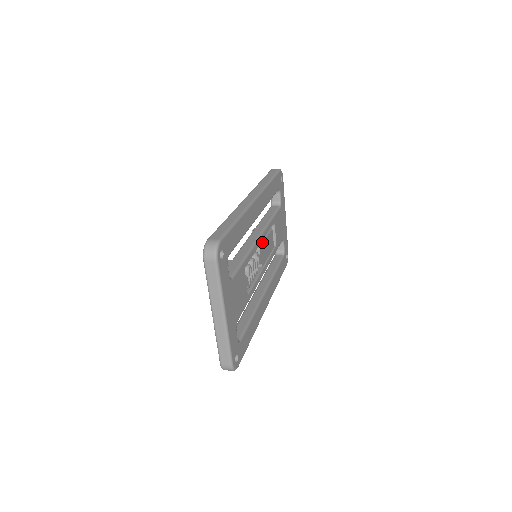
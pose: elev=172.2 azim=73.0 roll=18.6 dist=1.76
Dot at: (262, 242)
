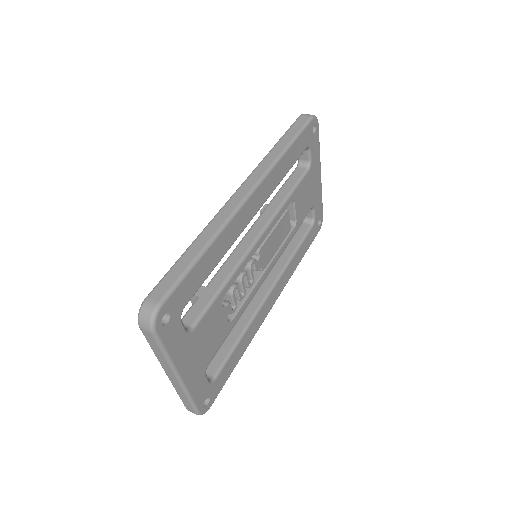
Dot at: (265, 240)
